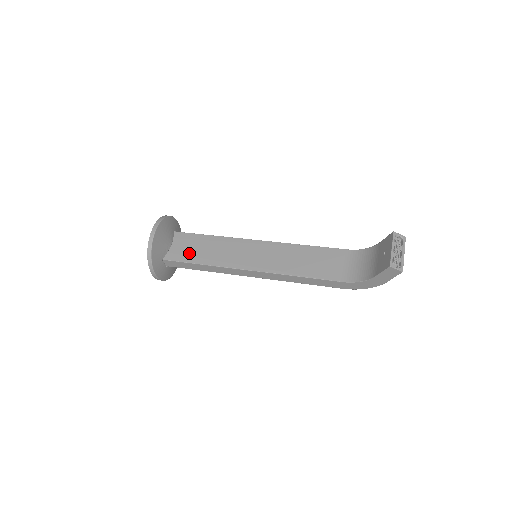
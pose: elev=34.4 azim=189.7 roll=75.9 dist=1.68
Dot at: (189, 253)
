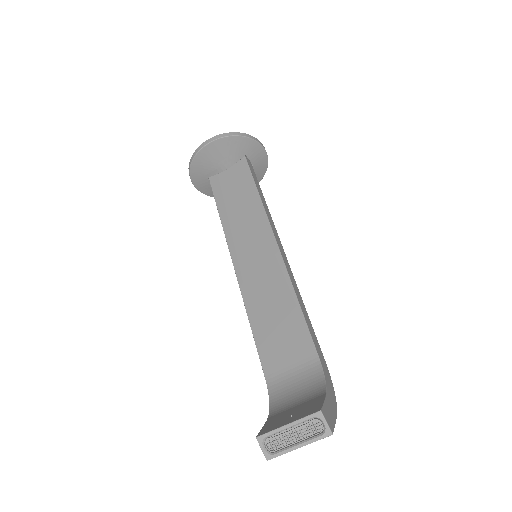
Dot at: (226, 192)
